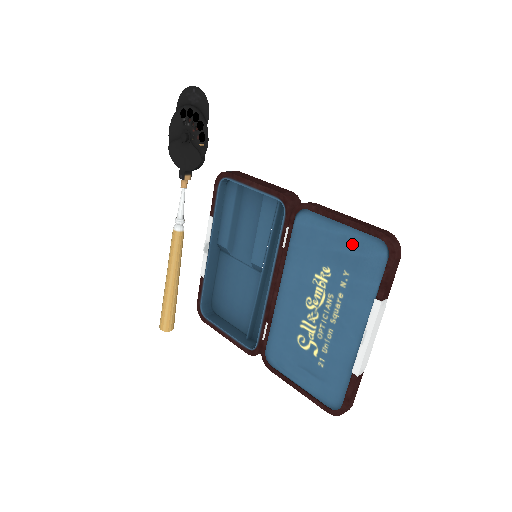
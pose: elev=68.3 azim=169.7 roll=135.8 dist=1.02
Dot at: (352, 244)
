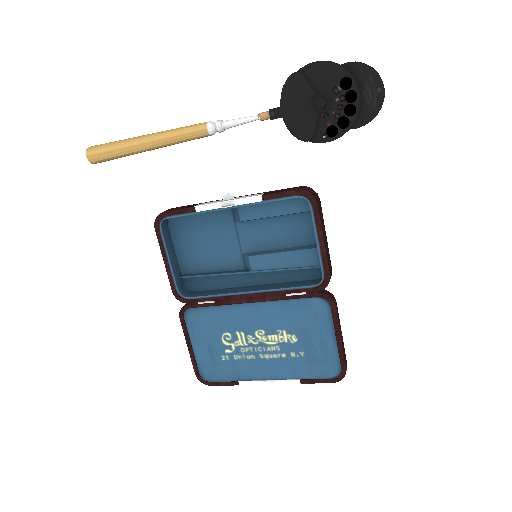
Dot at: (326, 351)
